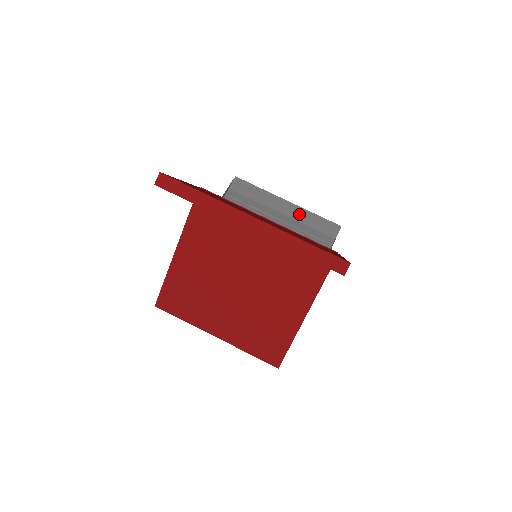
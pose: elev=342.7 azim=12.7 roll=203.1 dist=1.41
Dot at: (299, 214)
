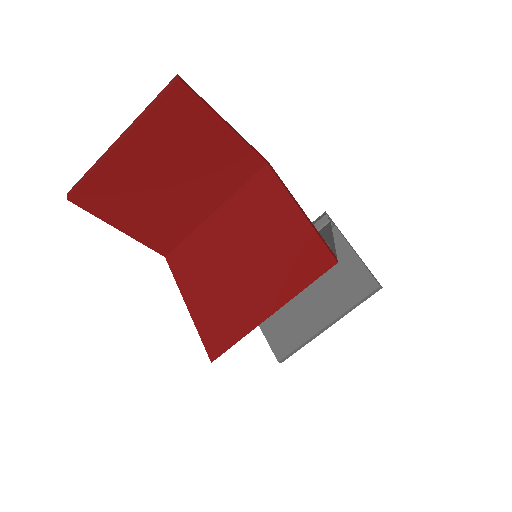
Dot at: occluded
